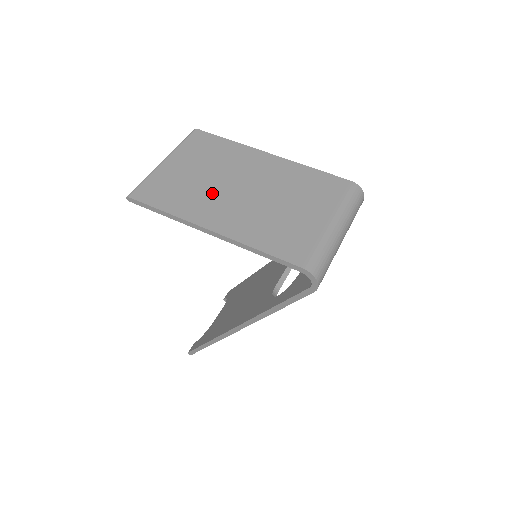
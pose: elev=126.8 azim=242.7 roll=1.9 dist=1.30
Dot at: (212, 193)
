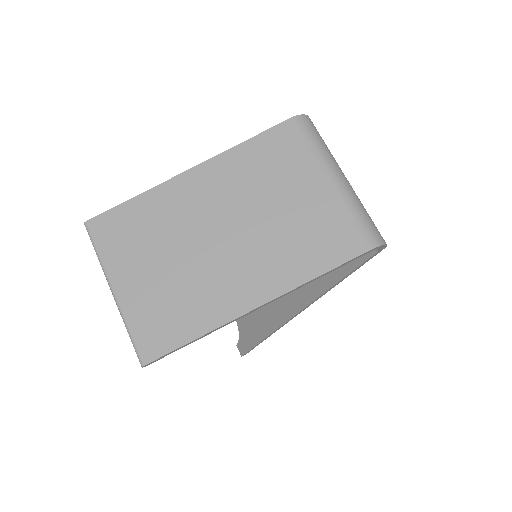
Dot at: (205, 271)
